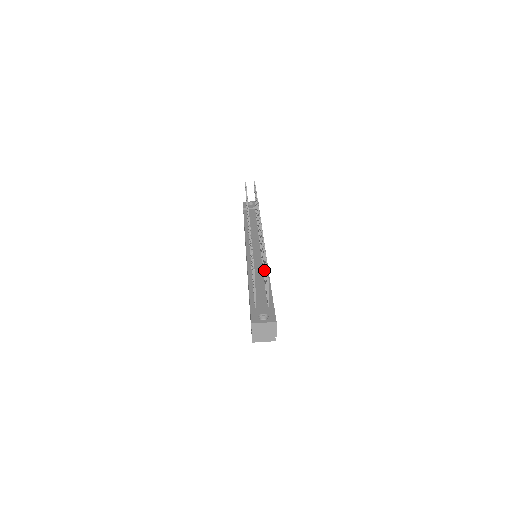
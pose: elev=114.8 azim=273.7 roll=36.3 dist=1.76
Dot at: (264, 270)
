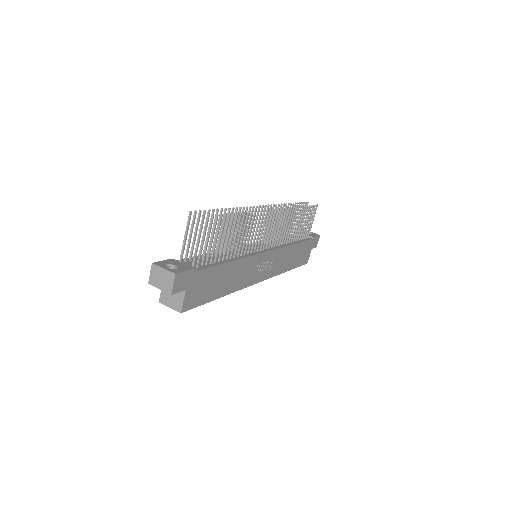
Dot at: occluded
